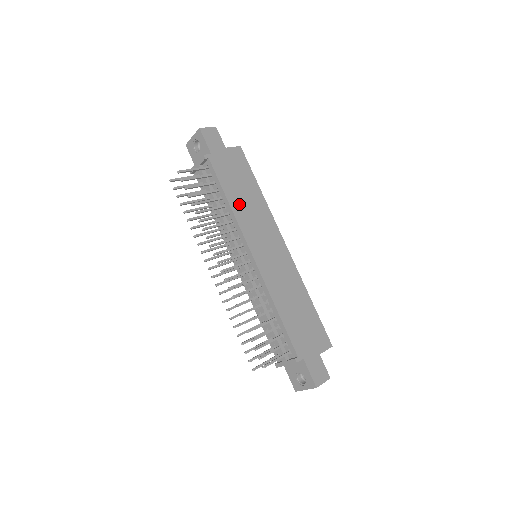
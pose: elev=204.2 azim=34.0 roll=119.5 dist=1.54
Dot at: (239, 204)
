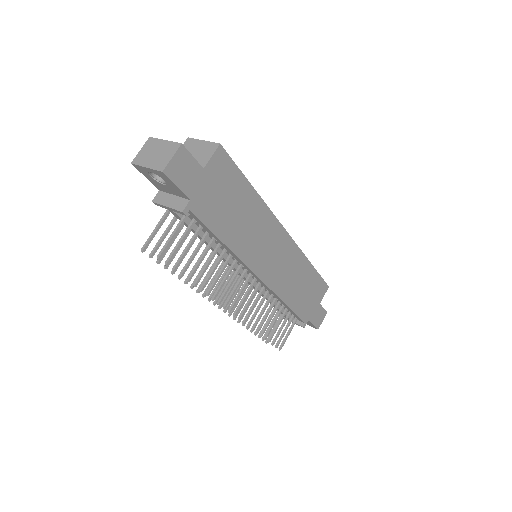
Dot at: (237, 236)
